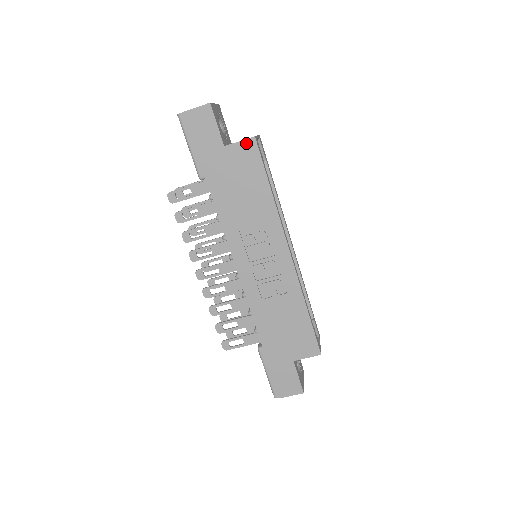
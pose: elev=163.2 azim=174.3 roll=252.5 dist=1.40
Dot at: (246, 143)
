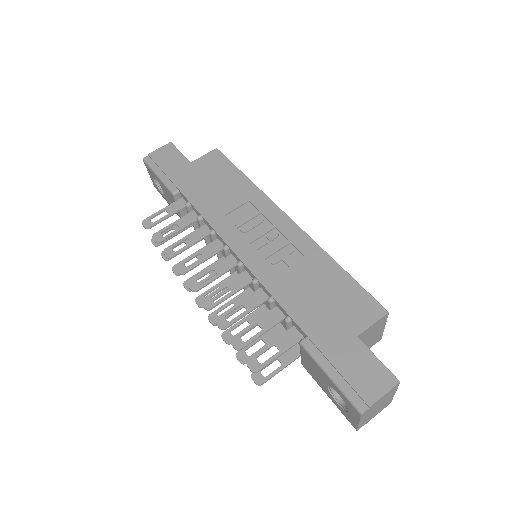
Dot at: (210, 154)
